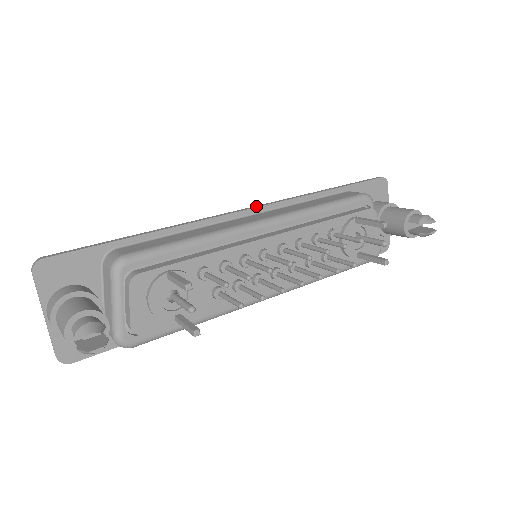
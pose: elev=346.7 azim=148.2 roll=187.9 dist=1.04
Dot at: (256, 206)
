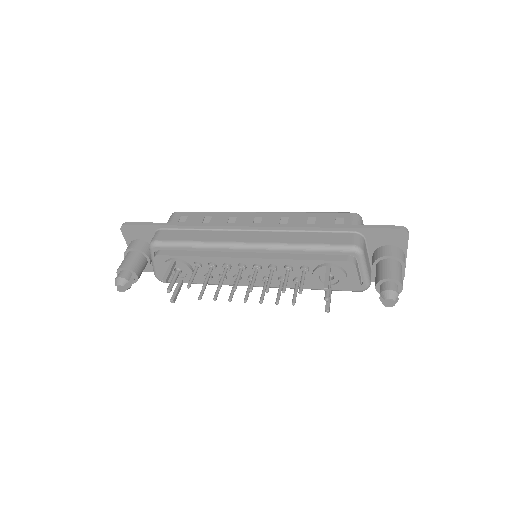
Dot at: (261, 225)
